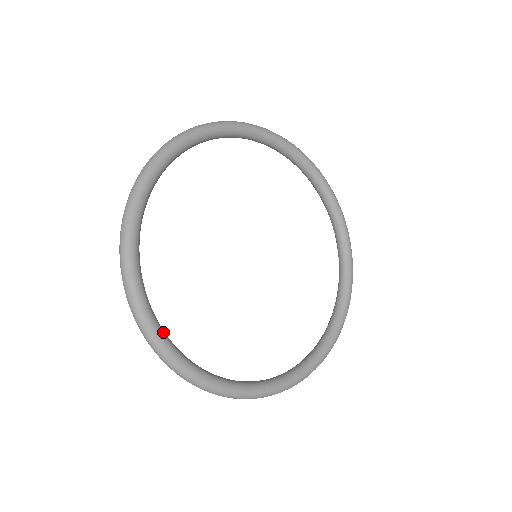
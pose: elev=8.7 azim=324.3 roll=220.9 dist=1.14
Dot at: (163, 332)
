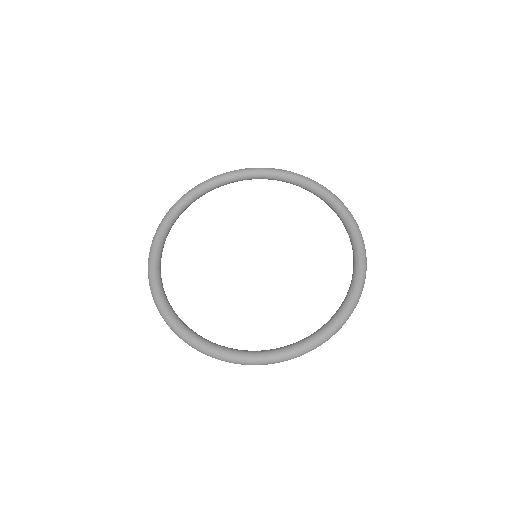
Dot at: (158, 258)
